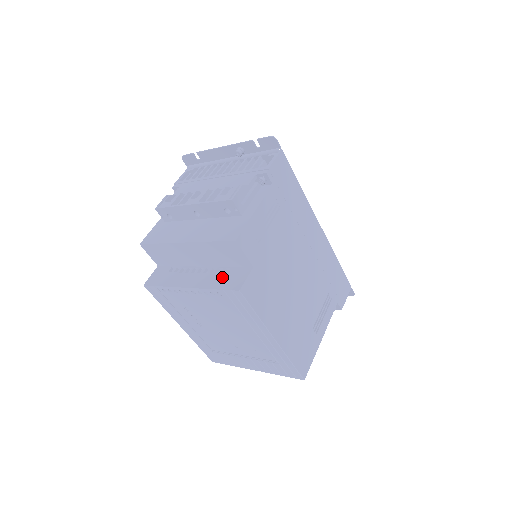
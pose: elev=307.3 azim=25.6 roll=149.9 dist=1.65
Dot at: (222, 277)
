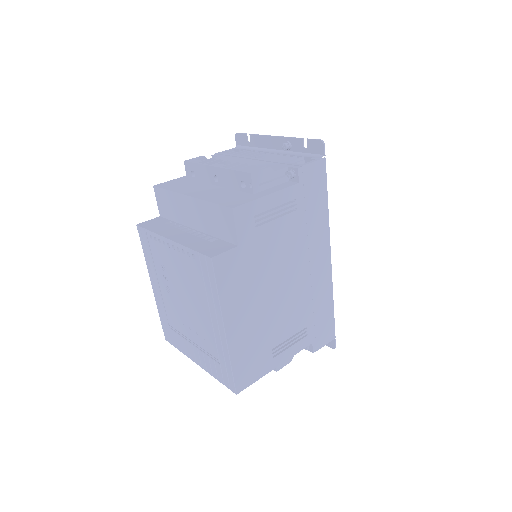
Dot at: (205, 243)
